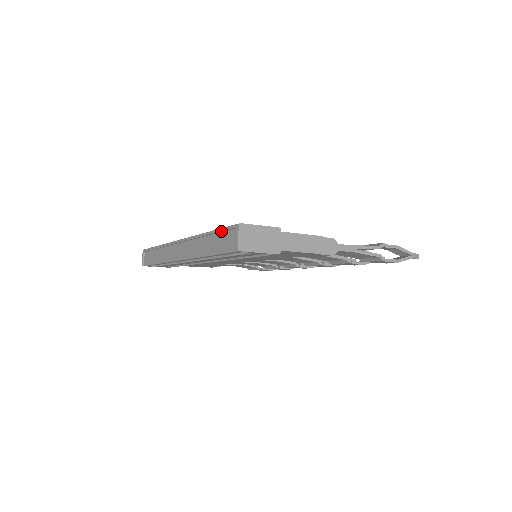
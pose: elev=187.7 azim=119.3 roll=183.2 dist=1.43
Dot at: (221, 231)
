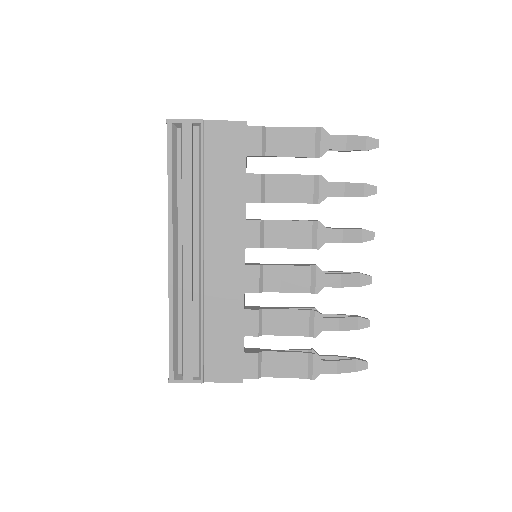
Dot at: occluded
